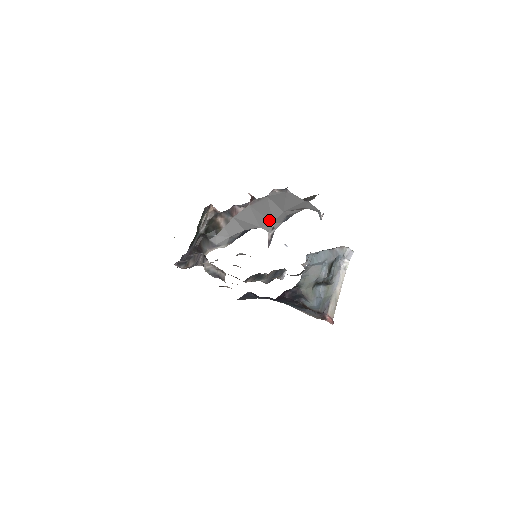
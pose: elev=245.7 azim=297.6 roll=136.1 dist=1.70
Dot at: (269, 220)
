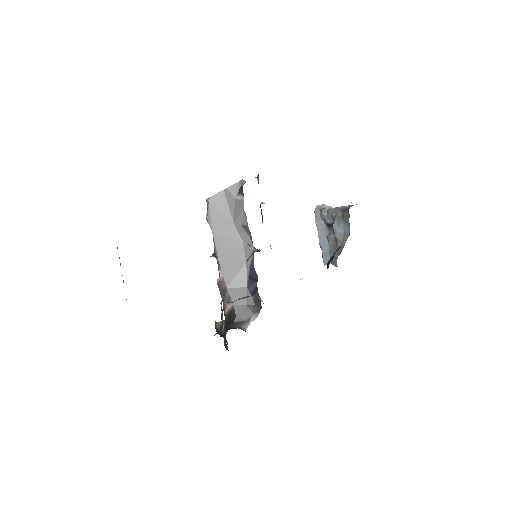
Dot at: (239, 245)
